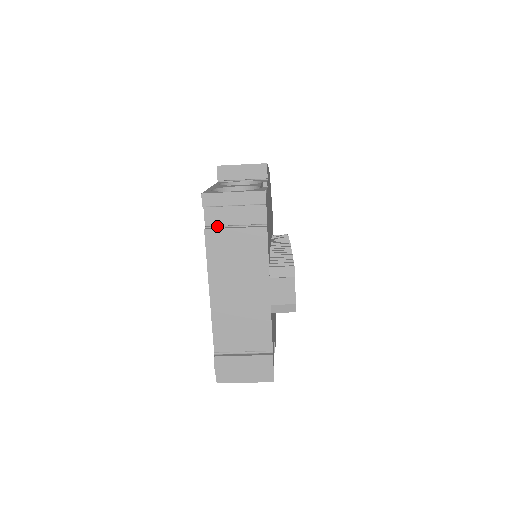
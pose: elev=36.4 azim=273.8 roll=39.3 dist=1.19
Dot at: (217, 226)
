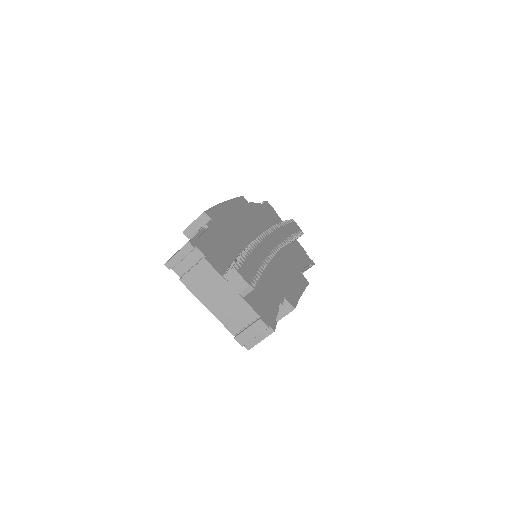
Dot at: (185, 273)
